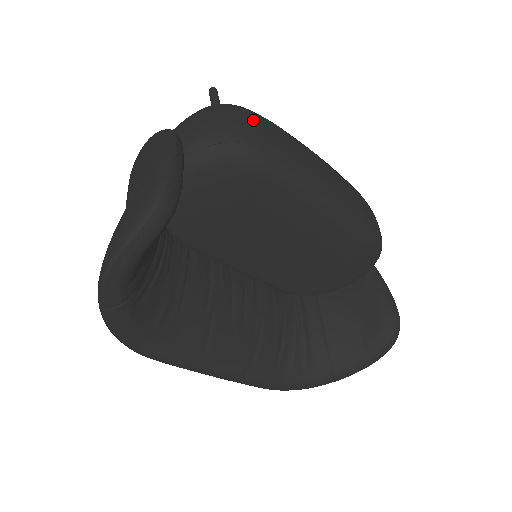
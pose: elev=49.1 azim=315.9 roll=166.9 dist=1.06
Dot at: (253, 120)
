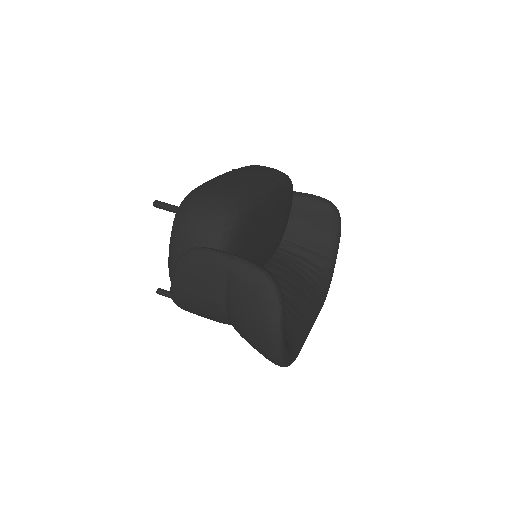
Dot at: (213, 194)
